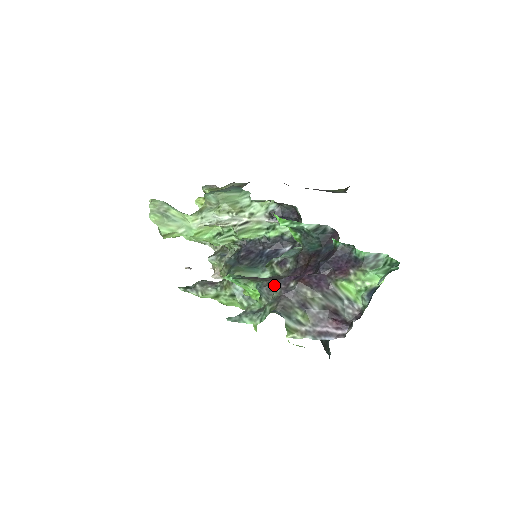
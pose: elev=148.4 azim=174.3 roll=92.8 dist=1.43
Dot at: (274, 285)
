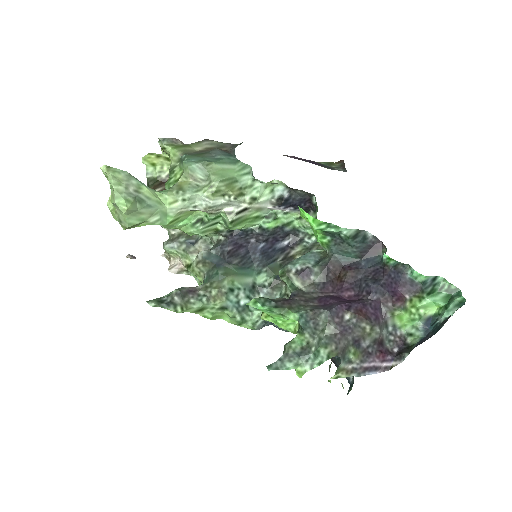
Dot at: (325, 318)
